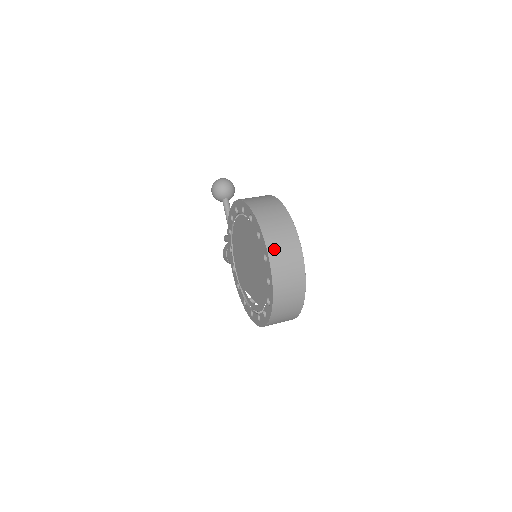
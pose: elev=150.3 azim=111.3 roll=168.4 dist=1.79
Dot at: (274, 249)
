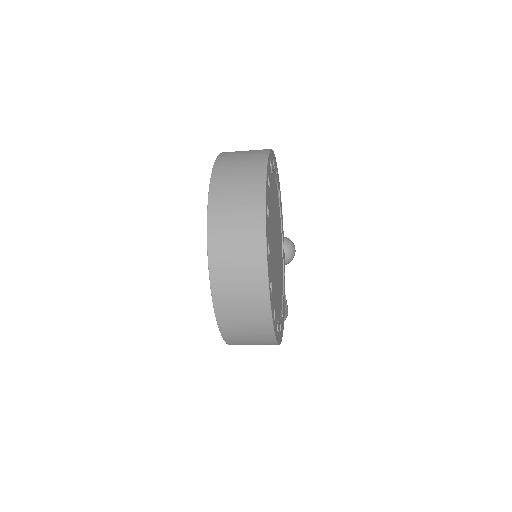
Dot at: (224, 166)
